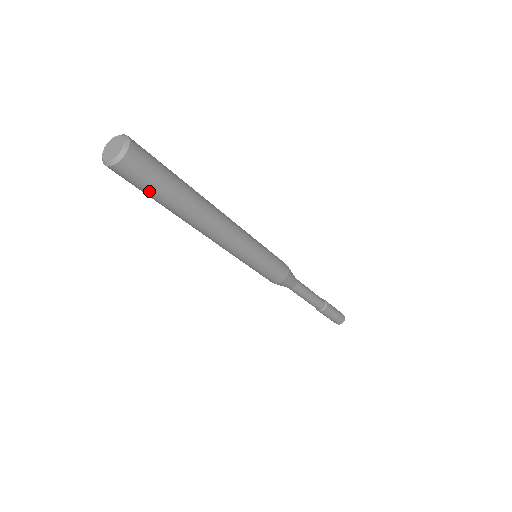
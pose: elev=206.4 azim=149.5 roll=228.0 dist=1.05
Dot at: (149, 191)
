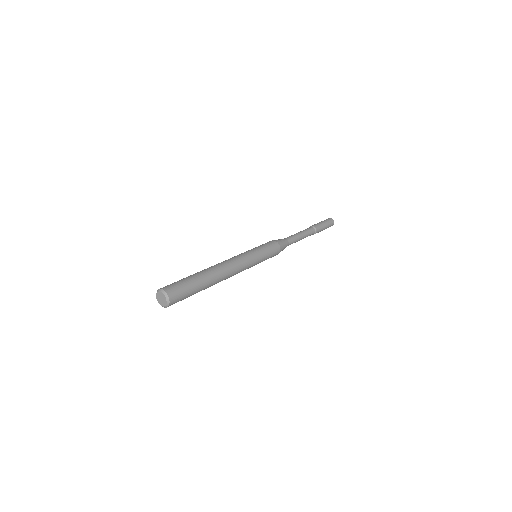
Dot at: occluded
